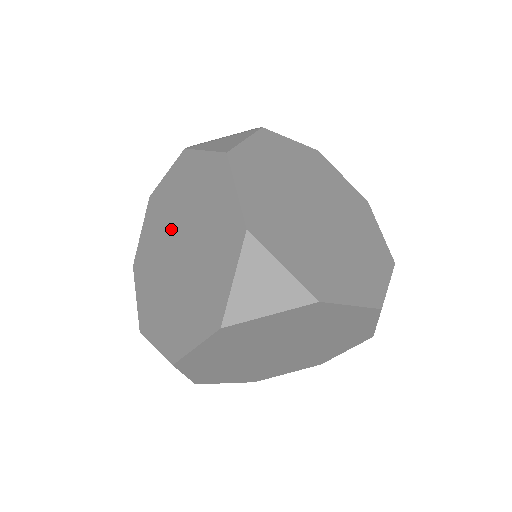
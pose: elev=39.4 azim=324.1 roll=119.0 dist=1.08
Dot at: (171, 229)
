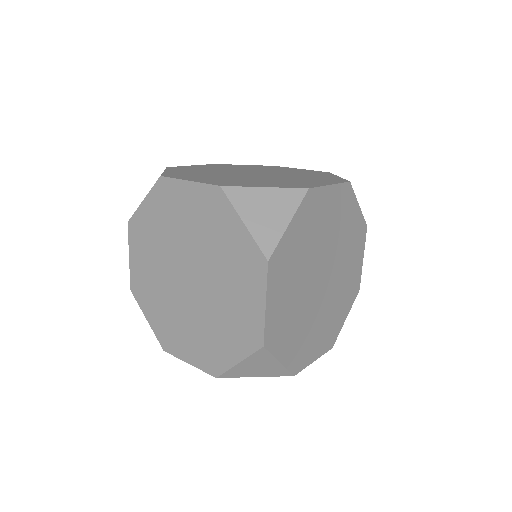
Dot at: occluded
